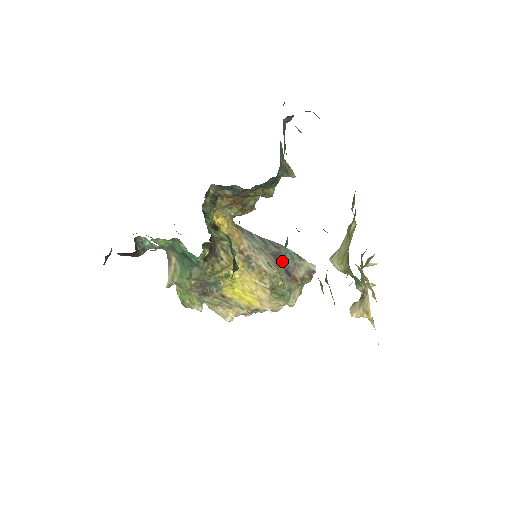
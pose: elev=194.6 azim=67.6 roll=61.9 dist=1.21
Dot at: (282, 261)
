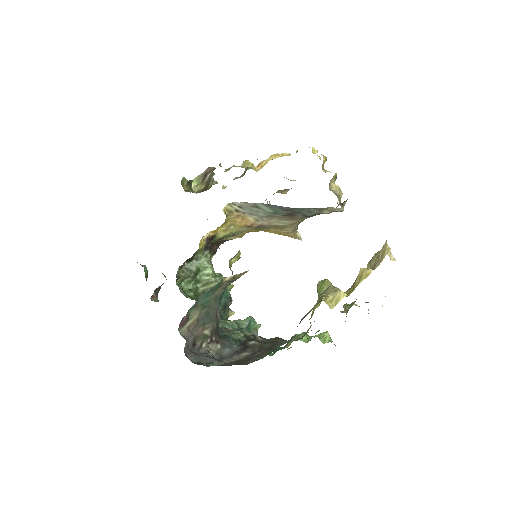
Dot at: (299, 214)
